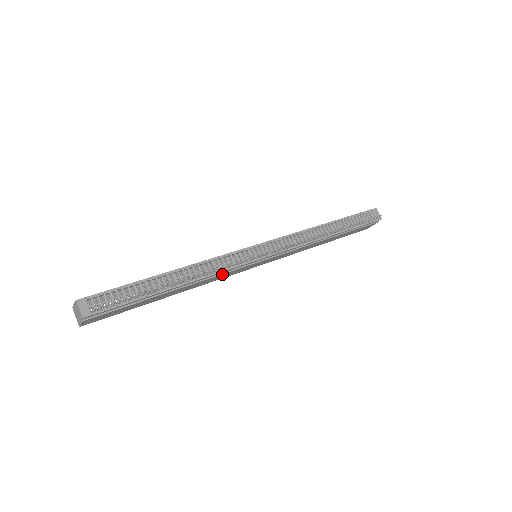
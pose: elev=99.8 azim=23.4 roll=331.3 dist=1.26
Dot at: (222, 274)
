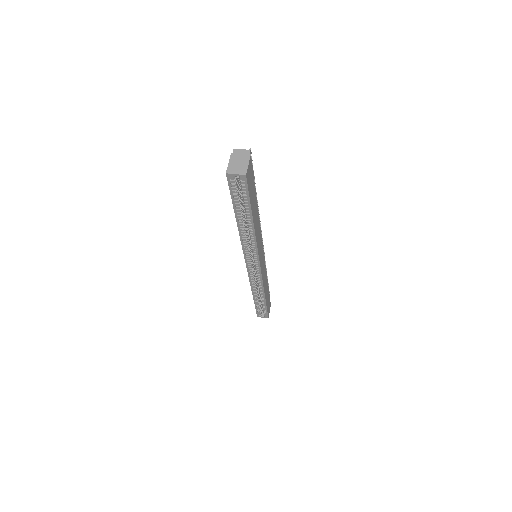
Dot at: (260, 232)
